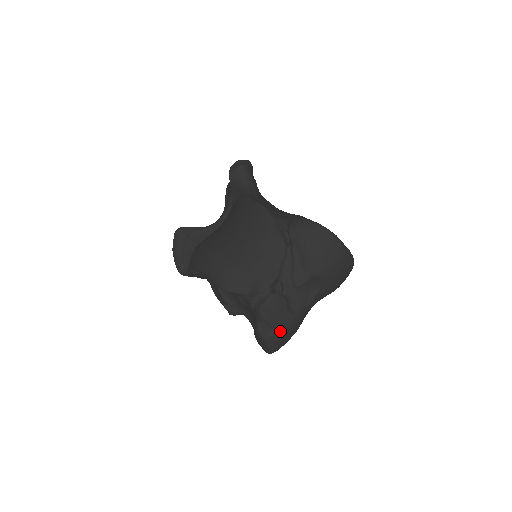
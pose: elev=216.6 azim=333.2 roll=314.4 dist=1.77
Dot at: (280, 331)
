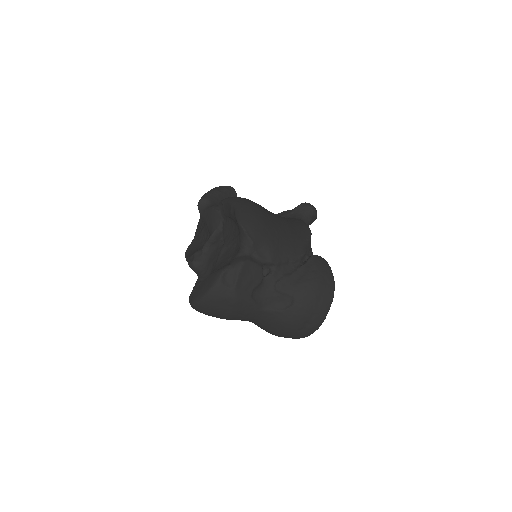
Dot at: (233, 291)
